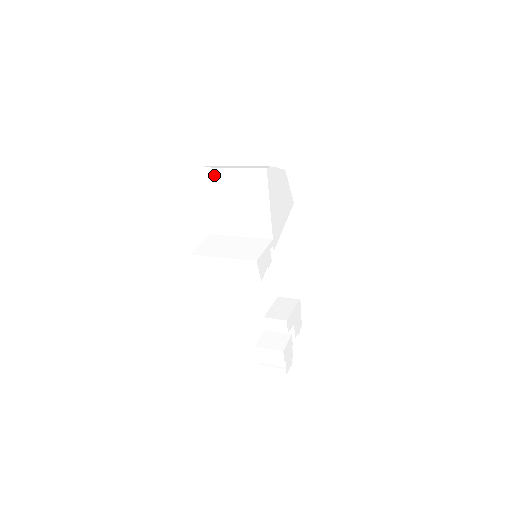
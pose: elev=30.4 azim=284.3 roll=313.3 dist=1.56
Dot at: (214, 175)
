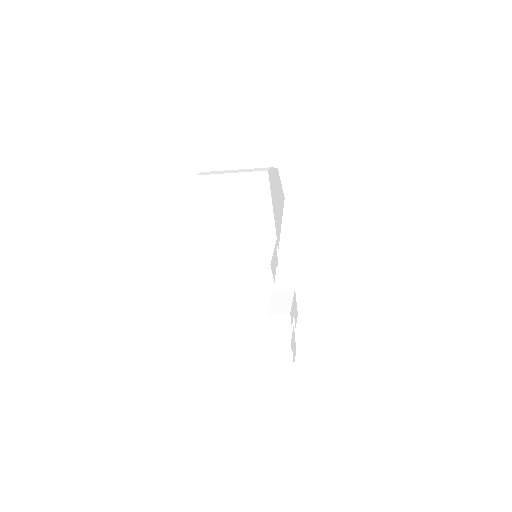
Dot at: (211, 182)
